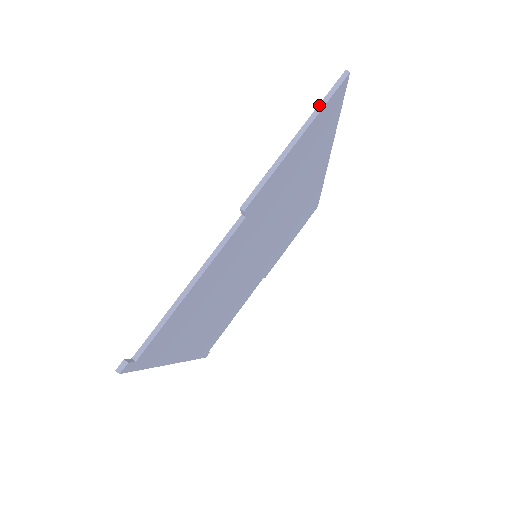
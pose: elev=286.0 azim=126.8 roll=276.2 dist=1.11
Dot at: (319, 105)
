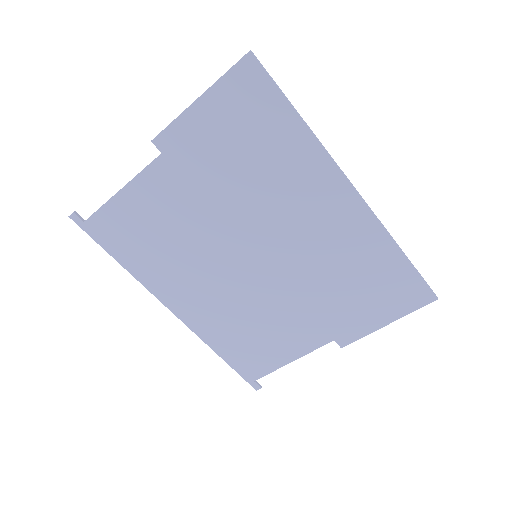
Dot at: (222, 76)
